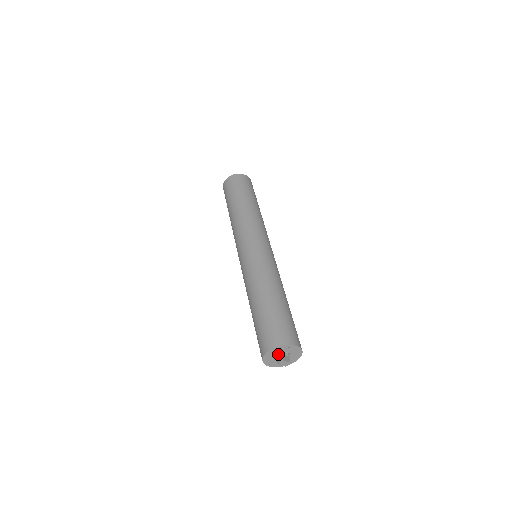
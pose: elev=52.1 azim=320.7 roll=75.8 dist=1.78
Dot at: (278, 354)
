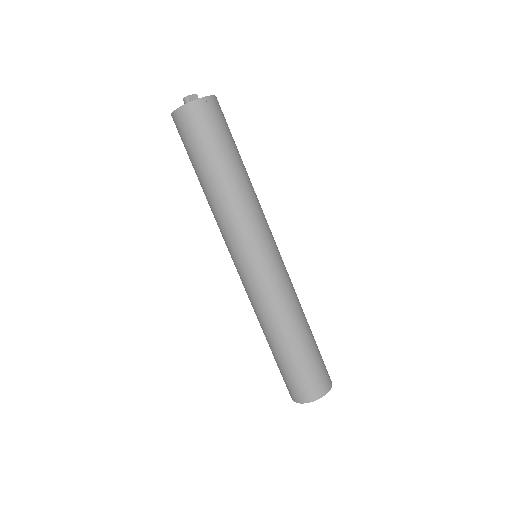
Dot at: occluded
